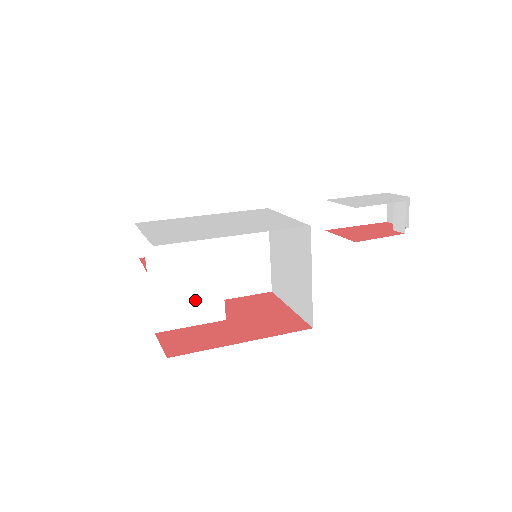
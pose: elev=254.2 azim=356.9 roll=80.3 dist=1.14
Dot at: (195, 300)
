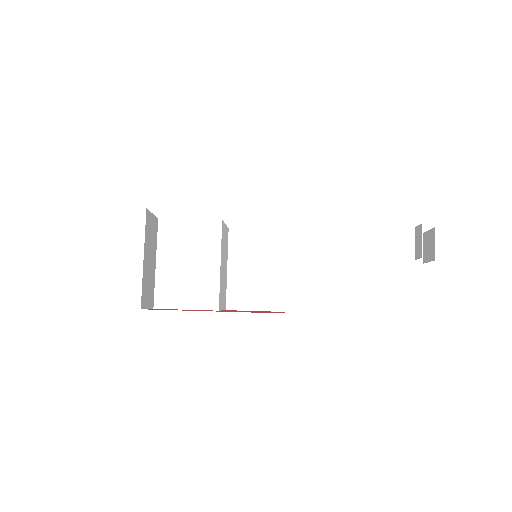
Dot at: (193, 285)
